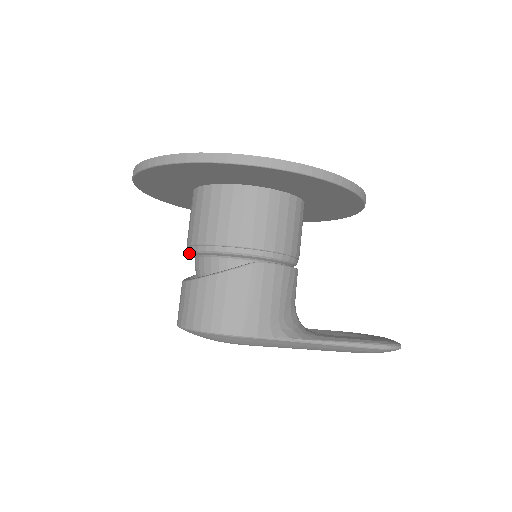
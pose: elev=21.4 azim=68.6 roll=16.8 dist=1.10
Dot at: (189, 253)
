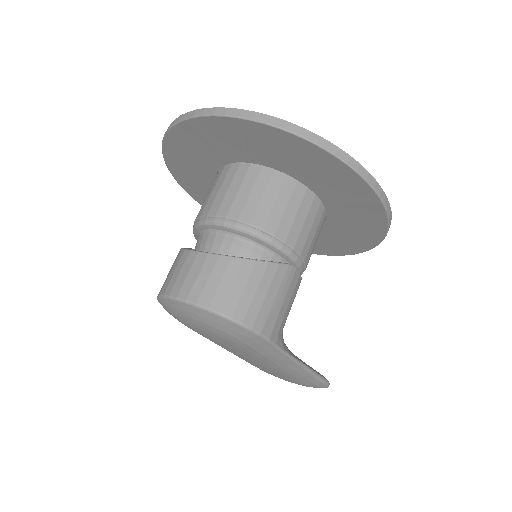
Dot at: (212, 224)
